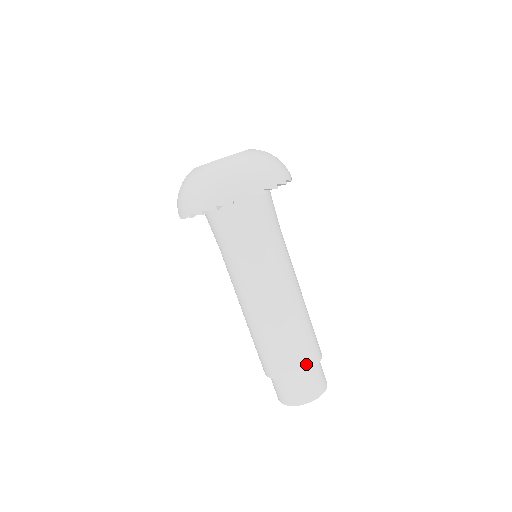
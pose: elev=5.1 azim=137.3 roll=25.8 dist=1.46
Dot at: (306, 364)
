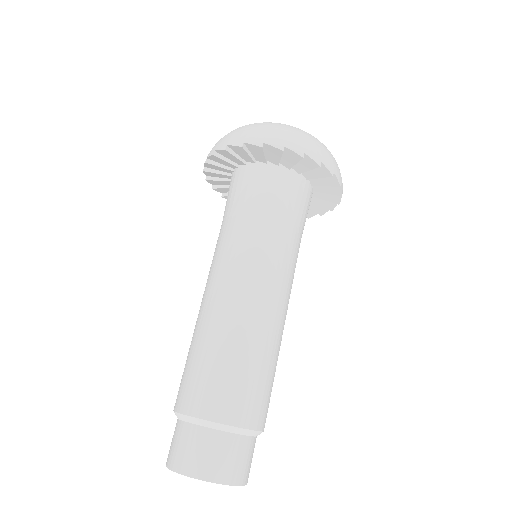
Dot at: (196, 403)
